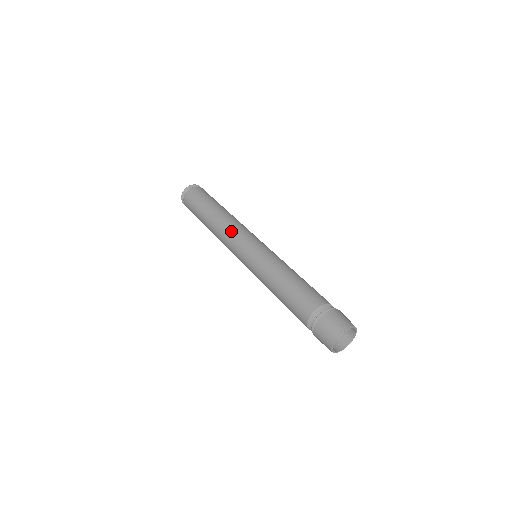
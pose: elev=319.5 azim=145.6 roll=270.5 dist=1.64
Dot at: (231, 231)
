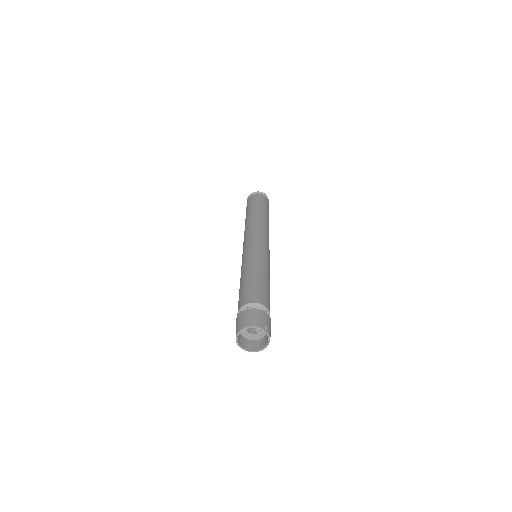
Dot at: (261, 229)
